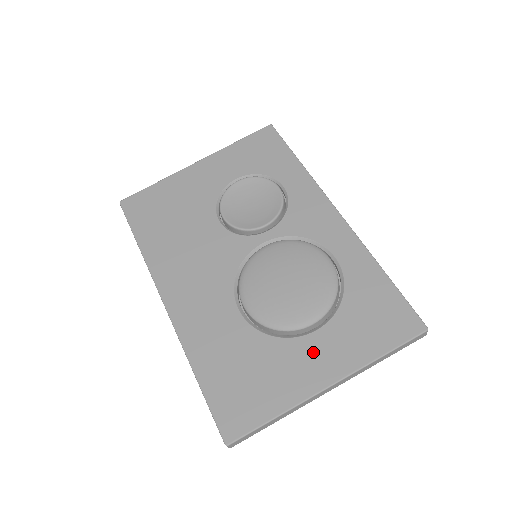
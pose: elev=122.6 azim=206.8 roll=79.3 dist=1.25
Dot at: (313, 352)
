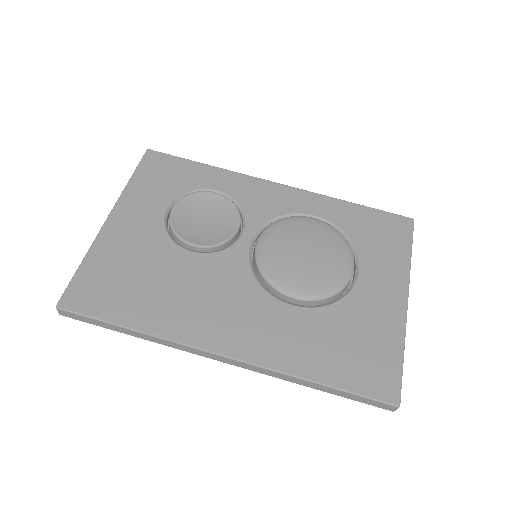
Dot at: (374, 288)
